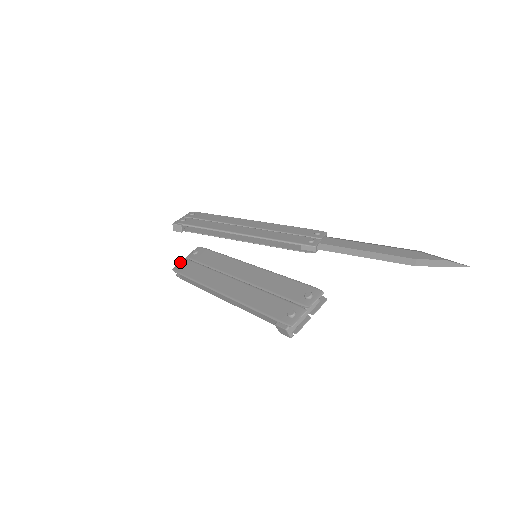
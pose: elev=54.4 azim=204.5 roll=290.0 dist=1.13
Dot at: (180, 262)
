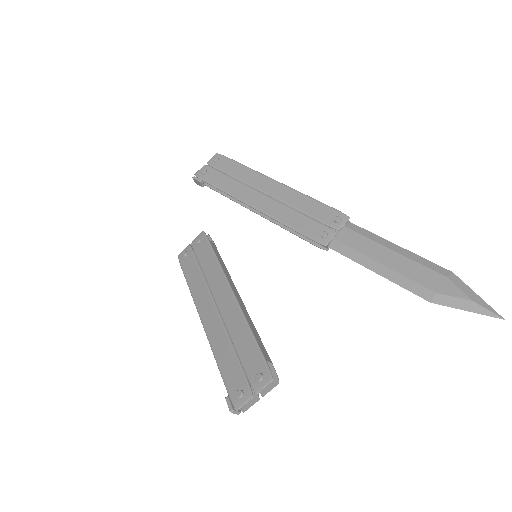
Dot at: (185, 248)
